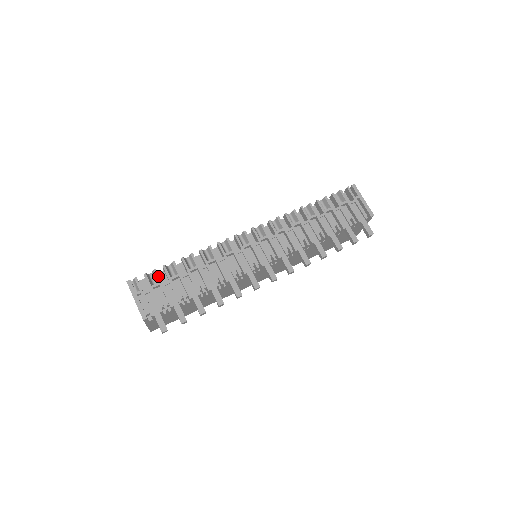
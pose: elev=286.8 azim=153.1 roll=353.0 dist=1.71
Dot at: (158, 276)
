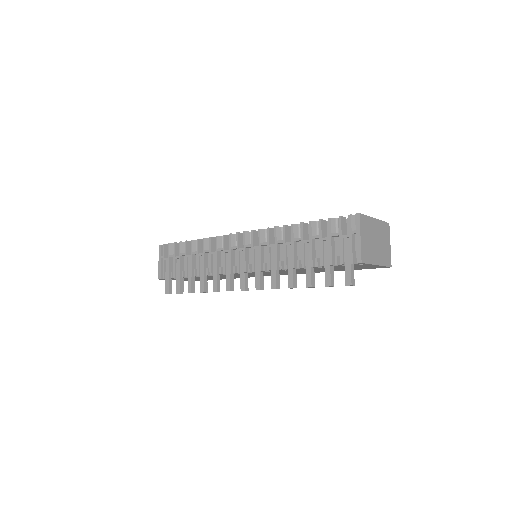
Dot at: (174, 249)
